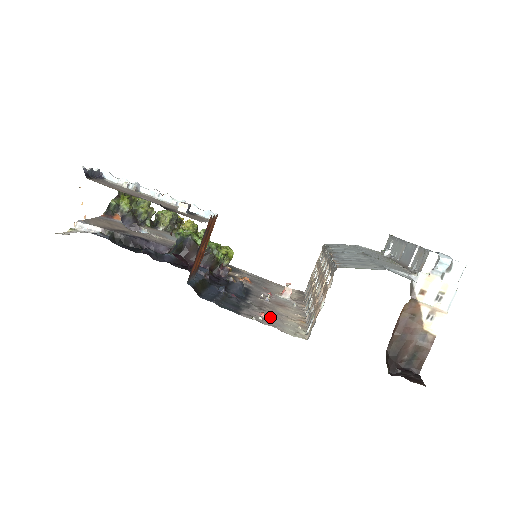
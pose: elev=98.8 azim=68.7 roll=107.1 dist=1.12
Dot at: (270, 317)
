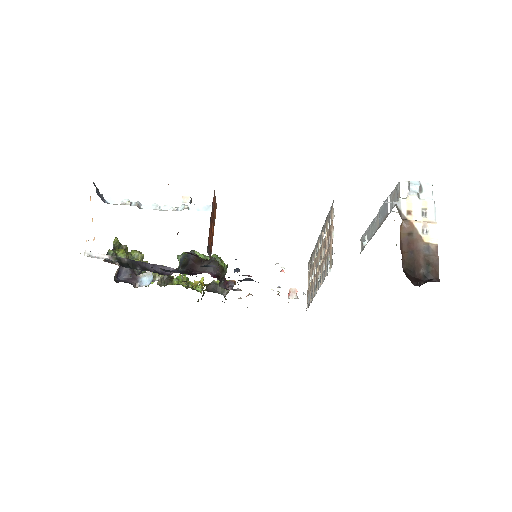
Dot at: occluded
